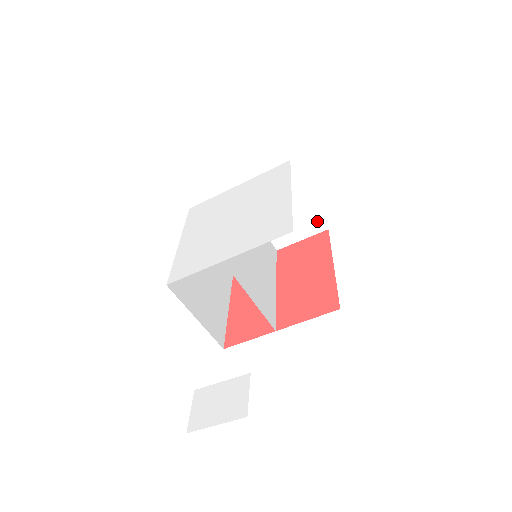
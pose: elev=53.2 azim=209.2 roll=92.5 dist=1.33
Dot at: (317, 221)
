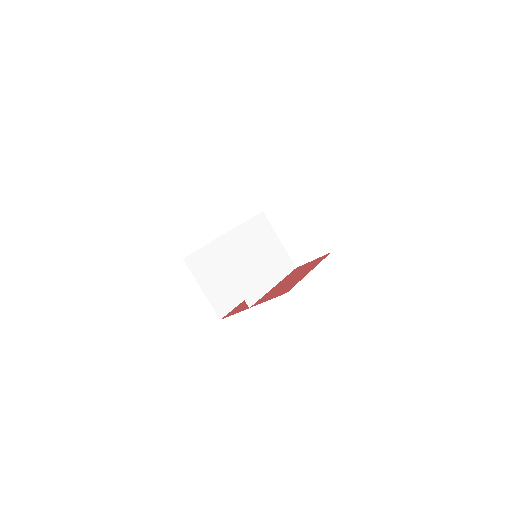
Dot at: (322, 244)
